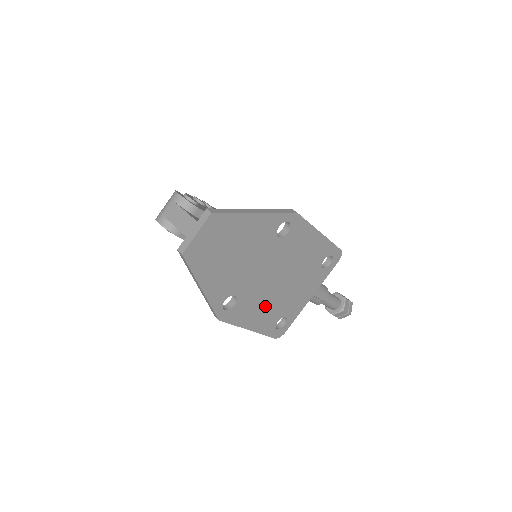
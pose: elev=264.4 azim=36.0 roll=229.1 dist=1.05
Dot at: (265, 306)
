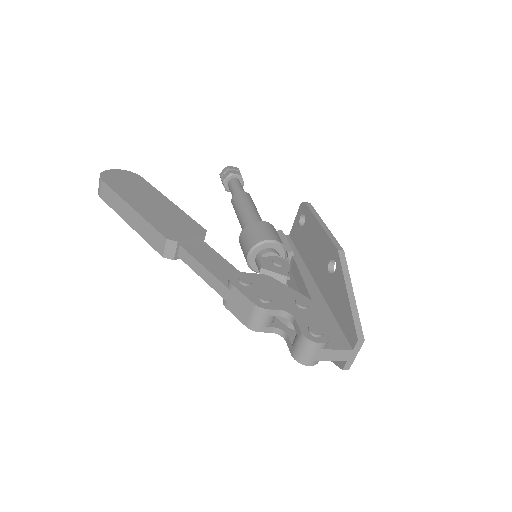
Dot at: occluded
